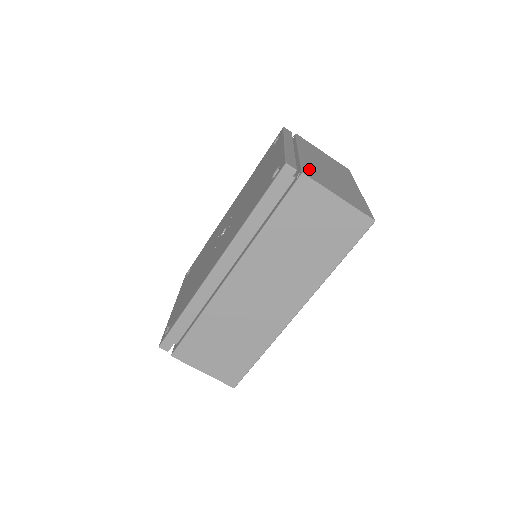
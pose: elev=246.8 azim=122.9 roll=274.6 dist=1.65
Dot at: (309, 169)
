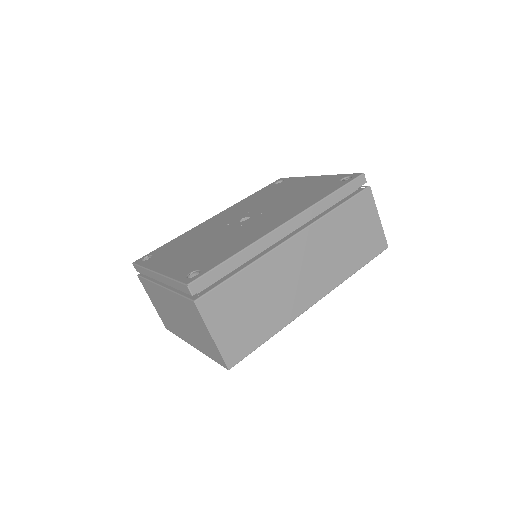
Dot at: occluded
